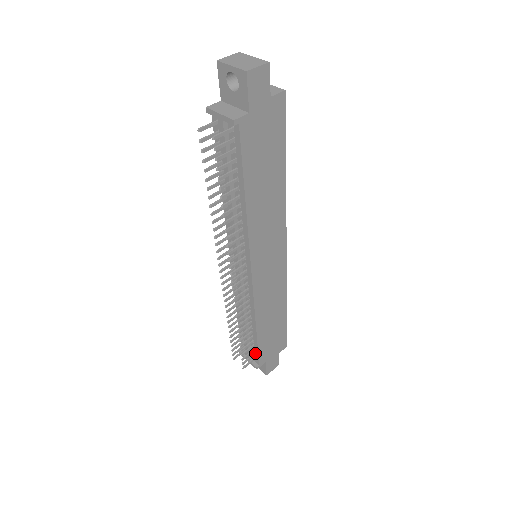
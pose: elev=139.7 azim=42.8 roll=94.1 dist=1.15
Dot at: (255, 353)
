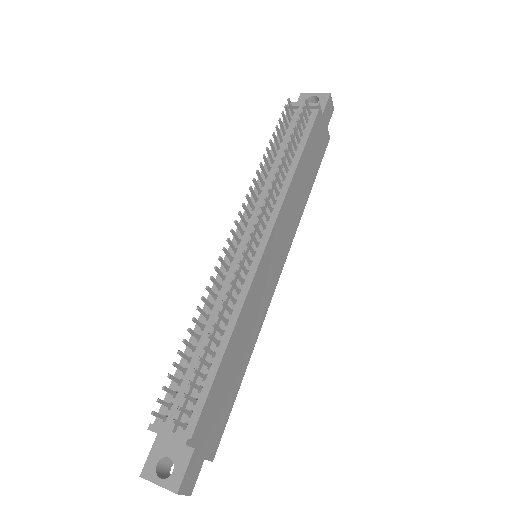
Dot at: (195, 408)
